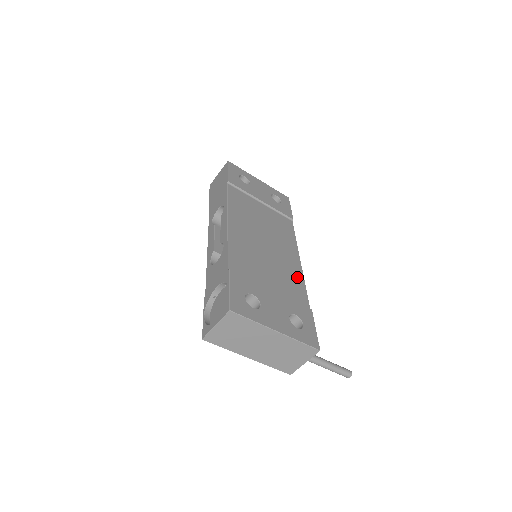
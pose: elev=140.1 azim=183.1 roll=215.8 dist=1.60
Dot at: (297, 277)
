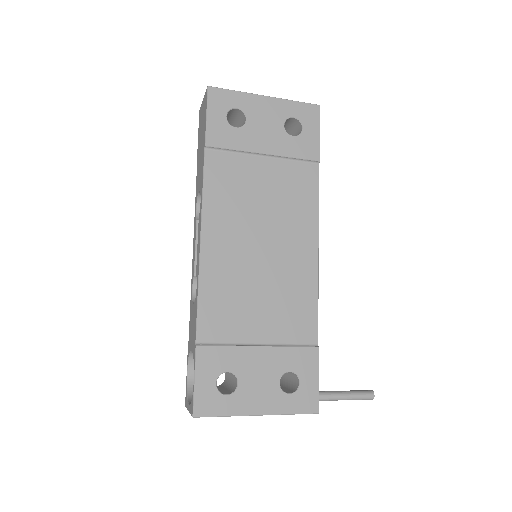
Dot at: (306, 292)
